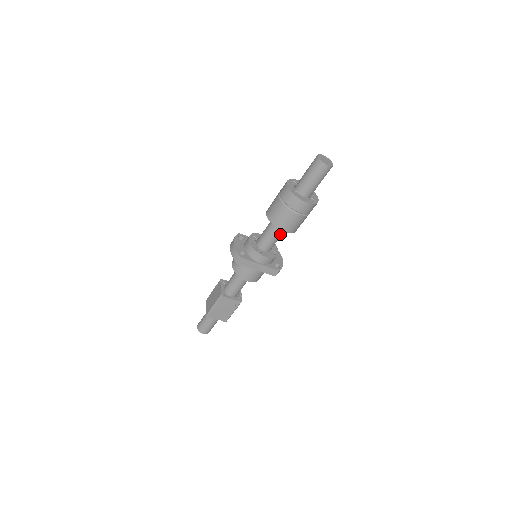
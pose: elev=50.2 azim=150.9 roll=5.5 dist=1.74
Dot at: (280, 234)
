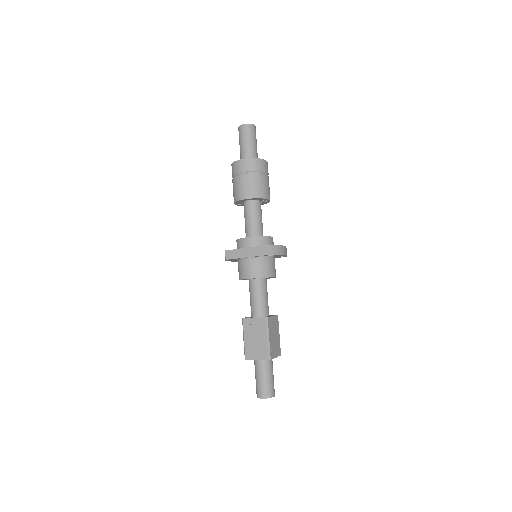
Dot at: (253, 212)
